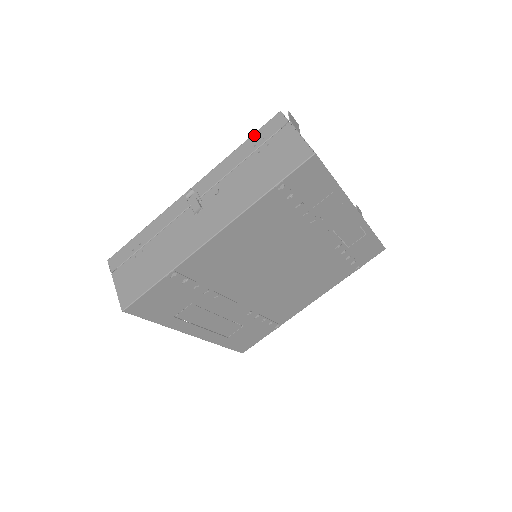
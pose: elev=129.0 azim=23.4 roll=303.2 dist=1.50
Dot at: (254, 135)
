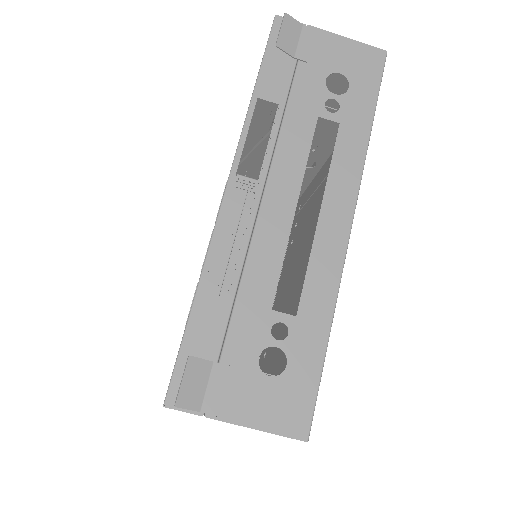
Dot at: occluded
